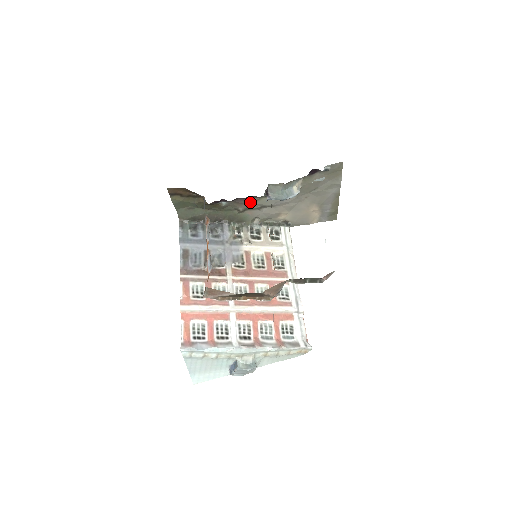
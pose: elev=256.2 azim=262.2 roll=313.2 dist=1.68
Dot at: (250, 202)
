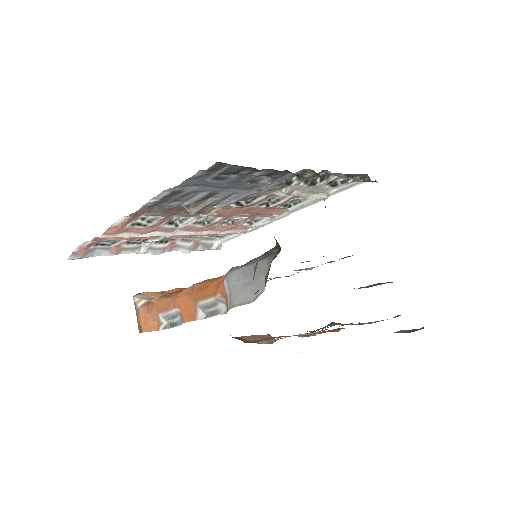
Dot at: occluded
